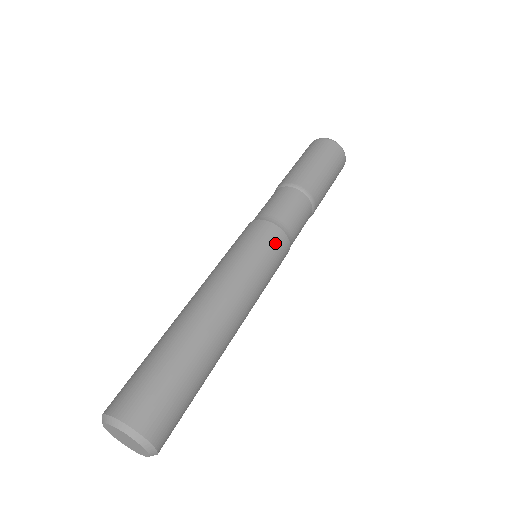
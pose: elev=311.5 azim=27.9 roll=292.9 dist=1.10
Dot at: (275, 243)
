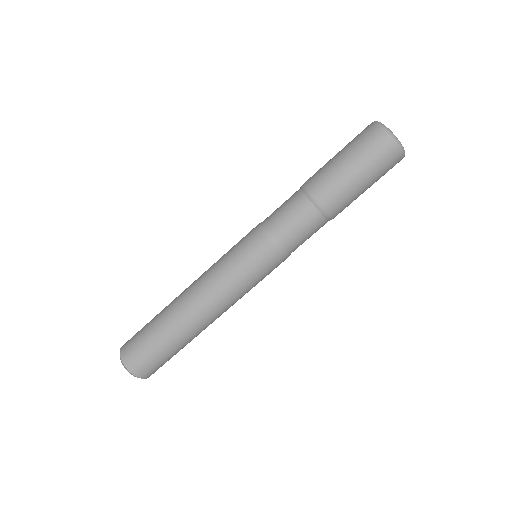
Dot at: (260, 255)
